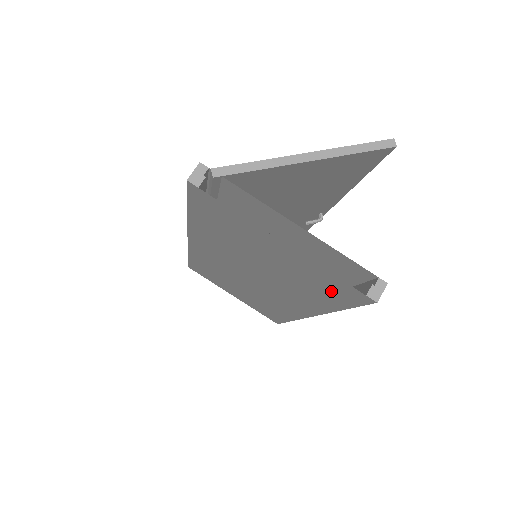
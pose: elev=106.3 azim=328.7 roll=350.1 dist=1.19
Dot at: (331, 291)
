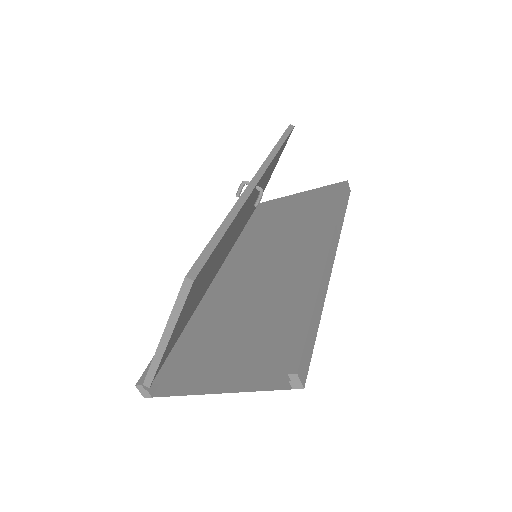
Dot at: occluded
